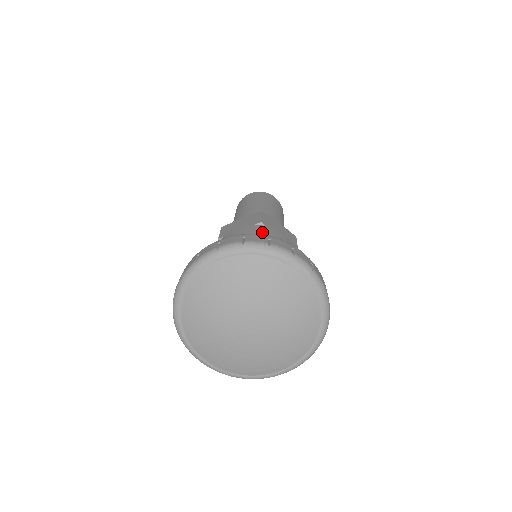
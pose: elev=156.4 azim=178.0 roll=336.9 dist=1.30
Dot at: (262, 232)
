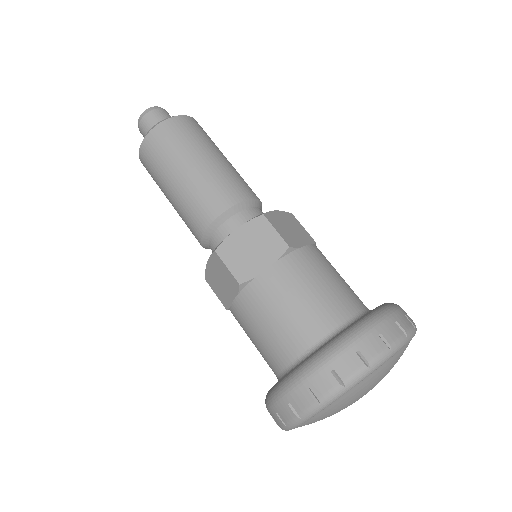
Dot at: (260, 307)
